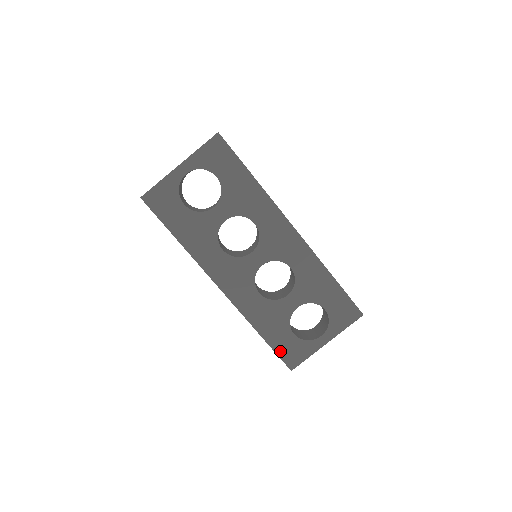
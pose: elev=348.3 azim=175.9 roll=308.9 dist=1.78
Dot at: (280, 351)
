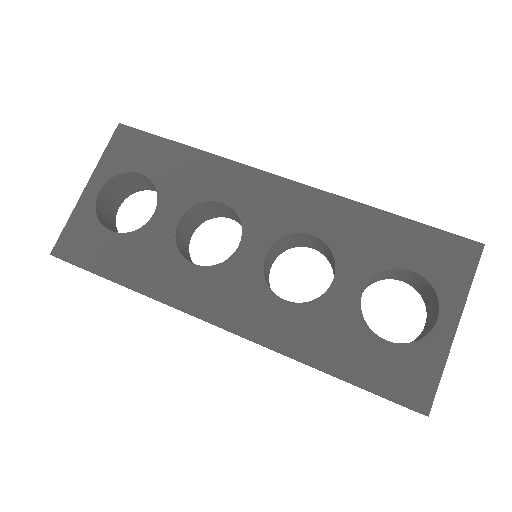
Dot at: (382, 386)
